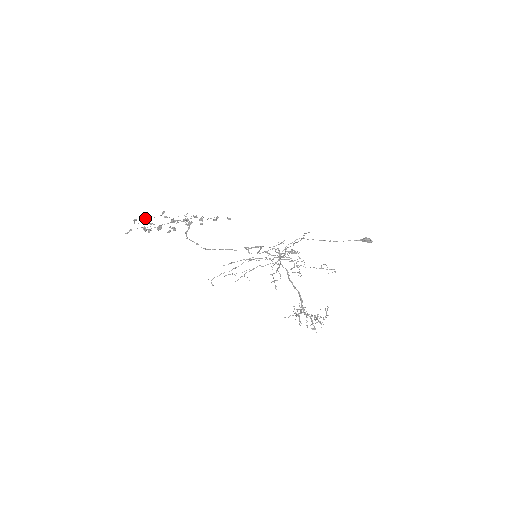
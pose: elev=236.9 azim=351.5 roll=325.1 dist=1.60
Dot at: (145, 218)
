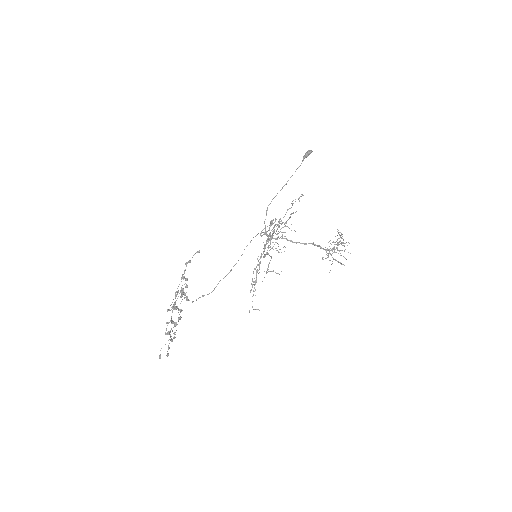
Dot at: occluded
